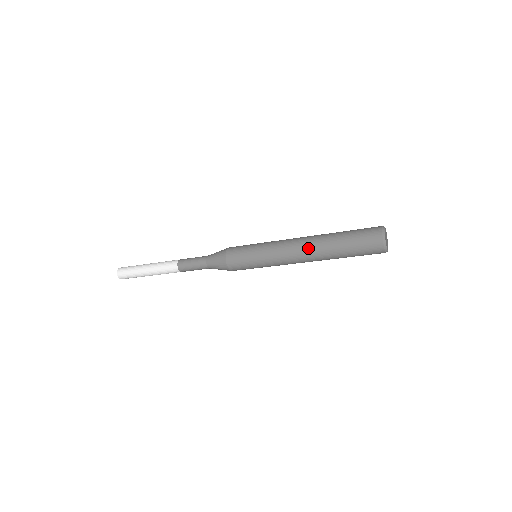
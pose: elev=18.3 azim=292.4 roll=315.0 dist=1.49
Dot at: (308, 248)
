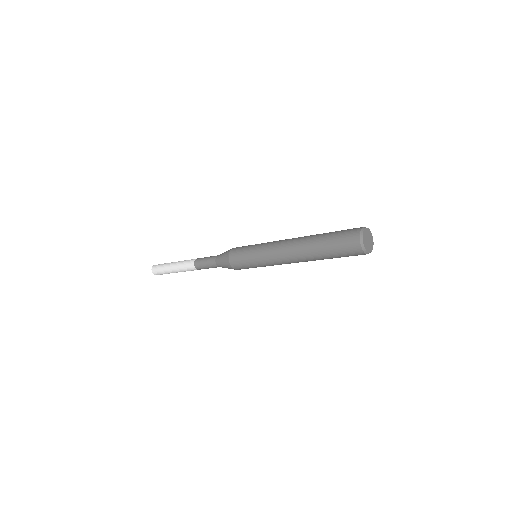
Dot at: (295, 244)
